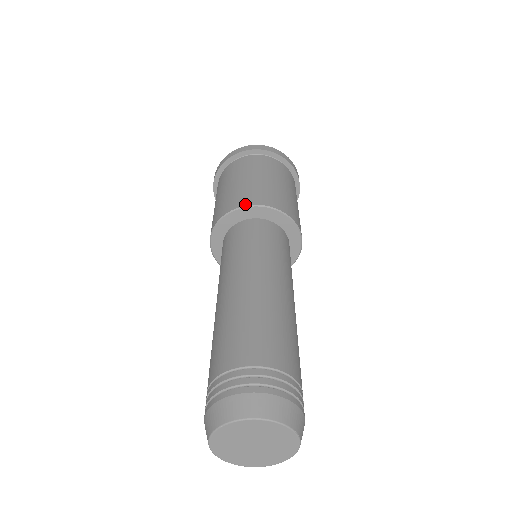
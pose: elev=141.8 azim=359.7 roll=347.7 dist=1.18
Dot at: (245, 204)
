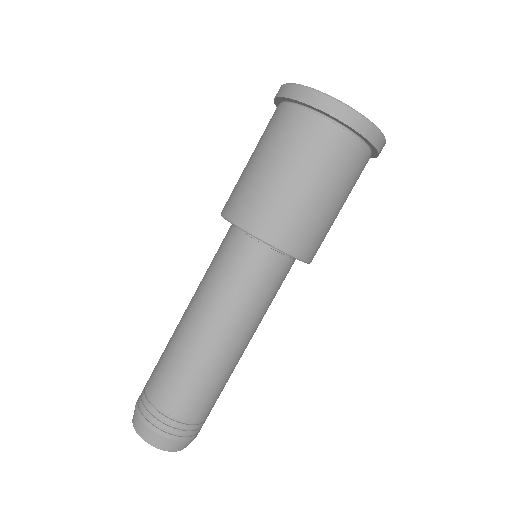
Dot at: (229, 217)
